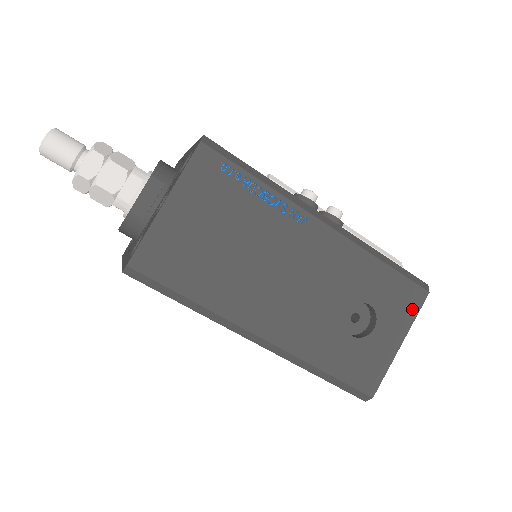
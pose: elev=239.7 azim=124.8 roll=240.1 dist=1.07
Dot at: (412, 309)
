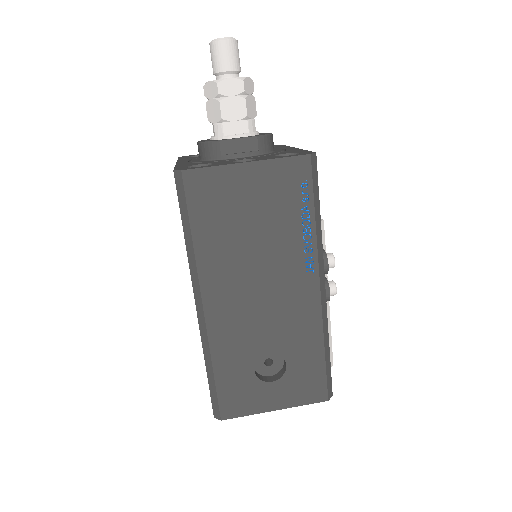
Dot at: (307, 398)
